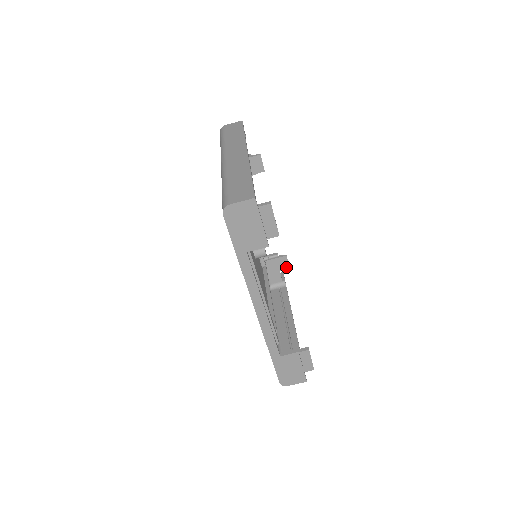
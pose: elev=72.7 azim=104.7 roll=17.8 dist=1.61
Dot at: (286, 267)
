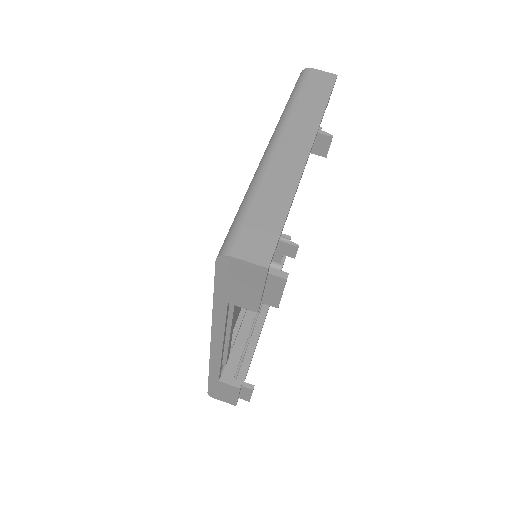
Dot at: (292, 255)
